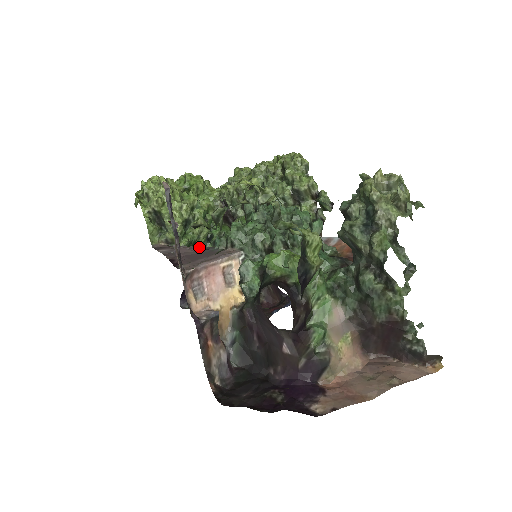
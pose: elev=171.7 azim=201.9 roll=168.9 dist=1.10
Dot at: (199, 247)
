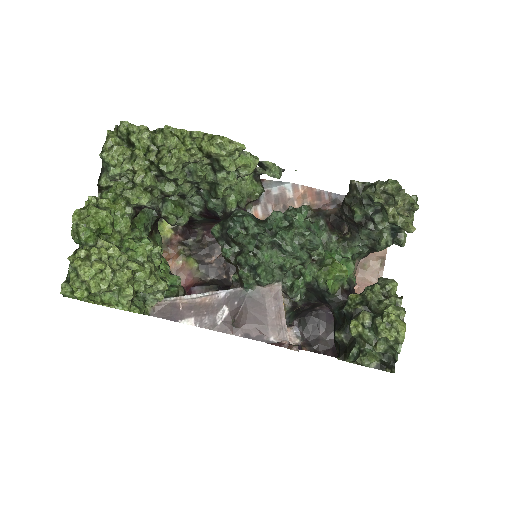
Dot at: (221, 294)
